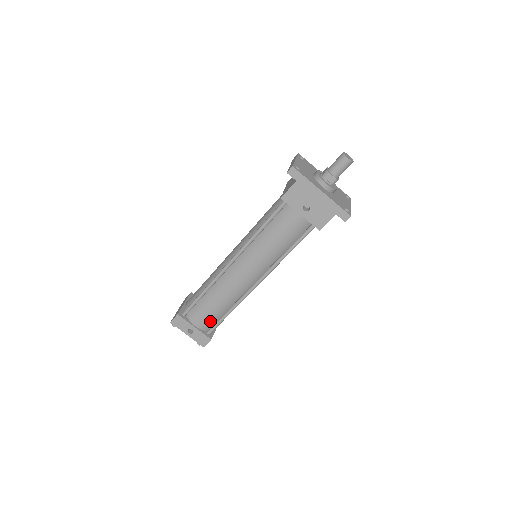
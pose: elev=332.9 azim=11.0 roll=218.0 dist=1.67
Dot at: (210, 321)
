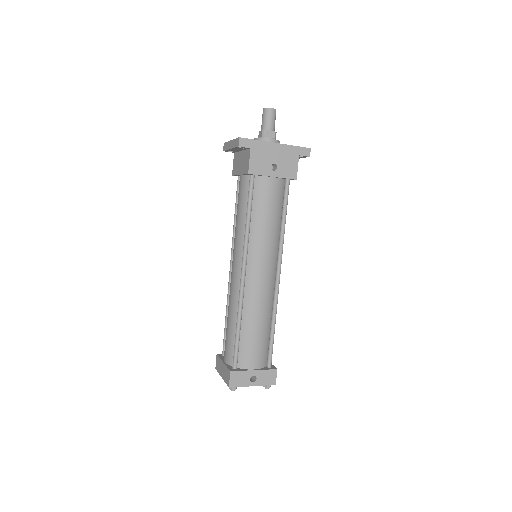
Dot at: (263, 352)
